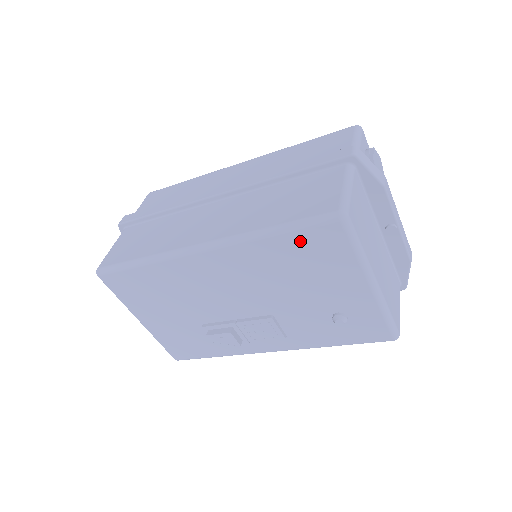
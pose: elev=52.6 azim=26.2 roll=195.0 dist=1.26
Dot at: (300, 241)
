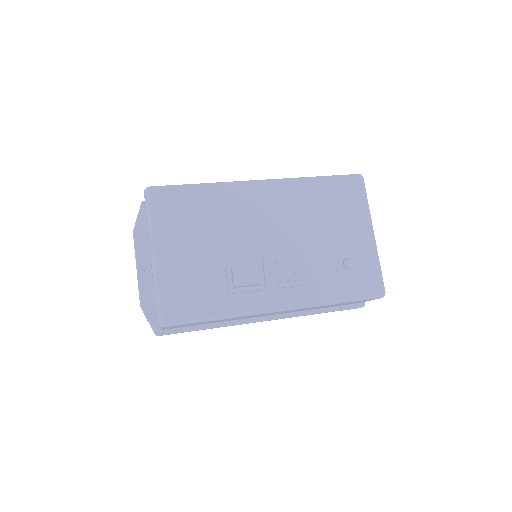
Dot at: (335, 187)
